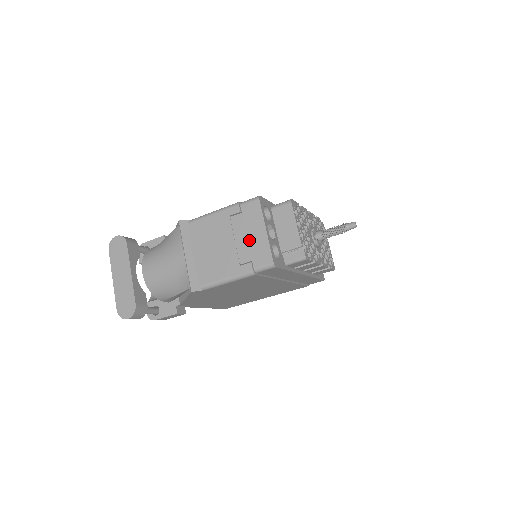
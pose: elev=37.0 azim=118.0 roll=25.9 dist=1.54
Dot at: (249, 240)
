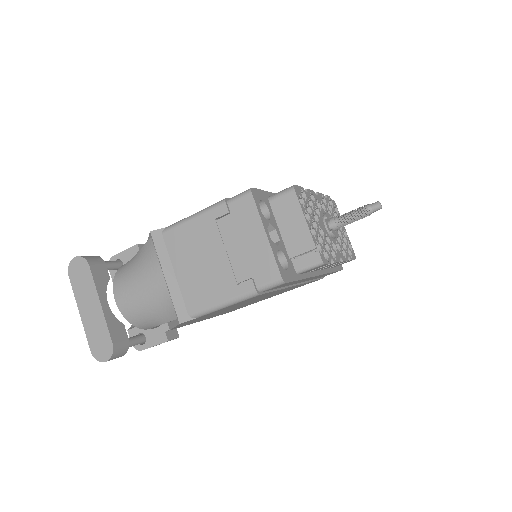
Dot at: (245, 250)
